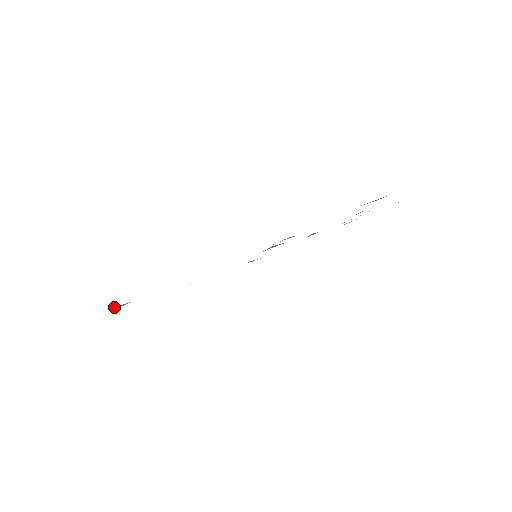
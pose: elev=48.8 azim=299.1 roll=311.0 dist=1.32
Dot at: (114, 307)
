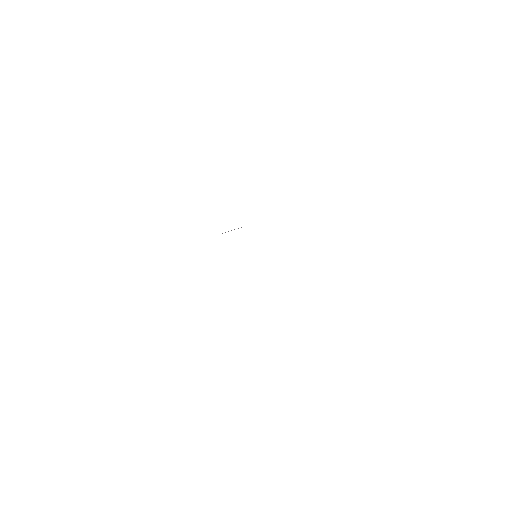
Dot at: occluded
